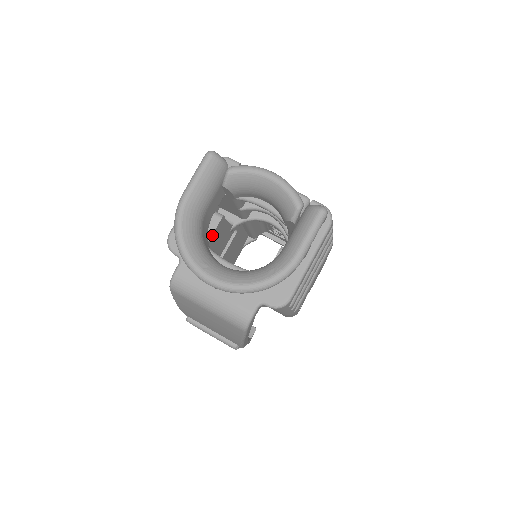
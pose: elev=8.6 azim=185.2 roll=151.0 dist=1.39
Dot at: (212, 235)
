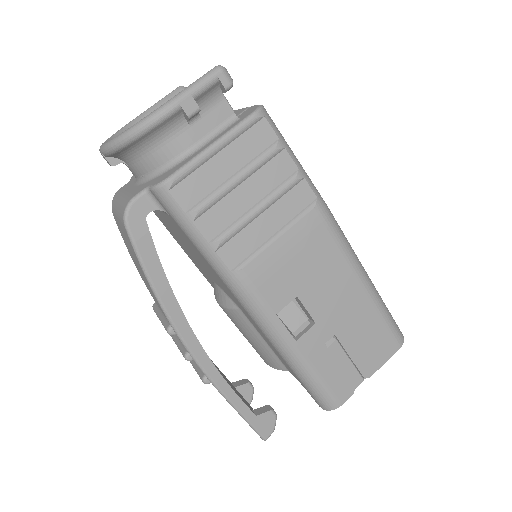
Dot at: occluded
